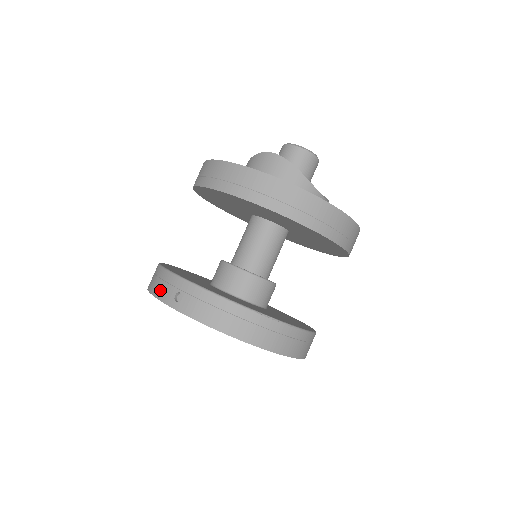
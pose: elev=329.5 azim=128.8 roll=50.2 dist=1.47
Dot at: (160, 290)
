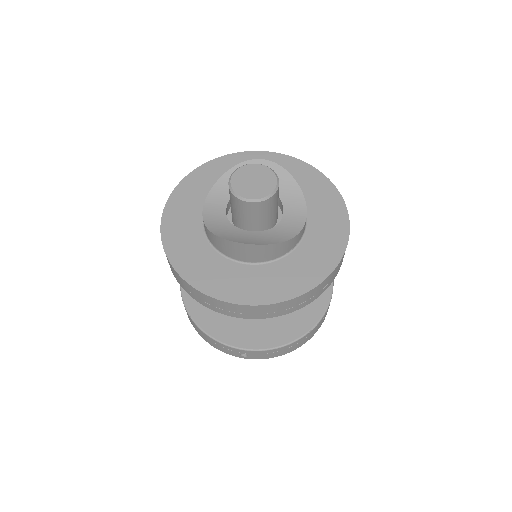
Dot at: (221, 349)
